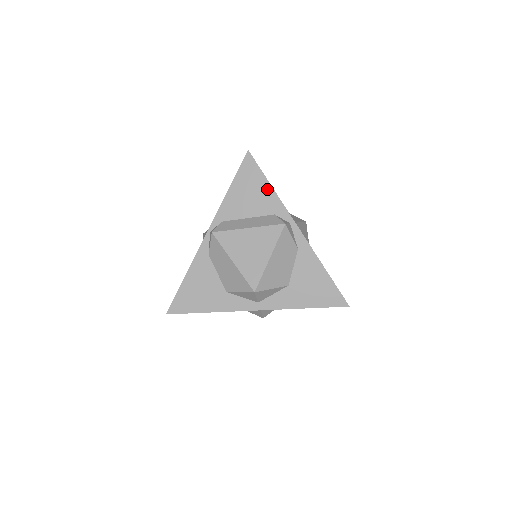
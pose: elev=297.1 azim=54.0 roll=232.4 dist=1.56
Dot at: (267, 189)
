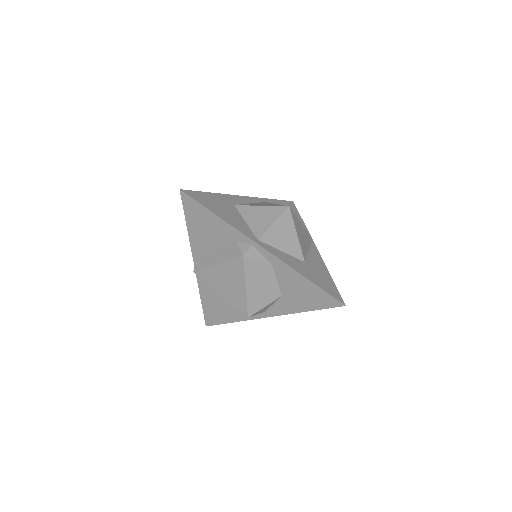
Dot at: (216, 220)
